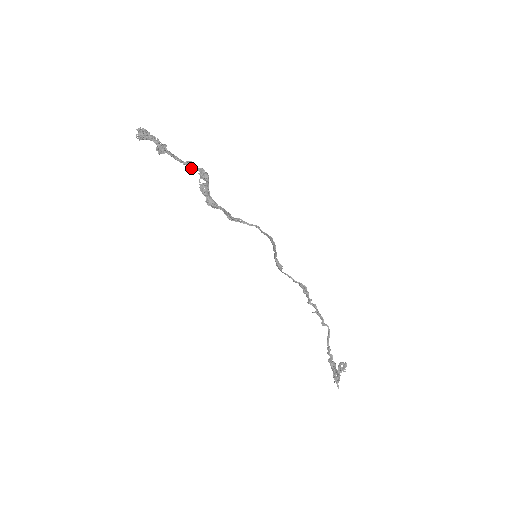
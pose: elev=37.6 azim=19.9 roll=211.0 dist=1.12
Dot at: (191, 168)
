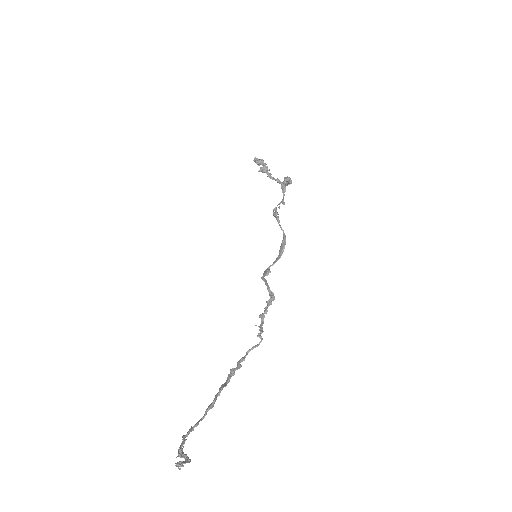
Dot at: (278, 181)
